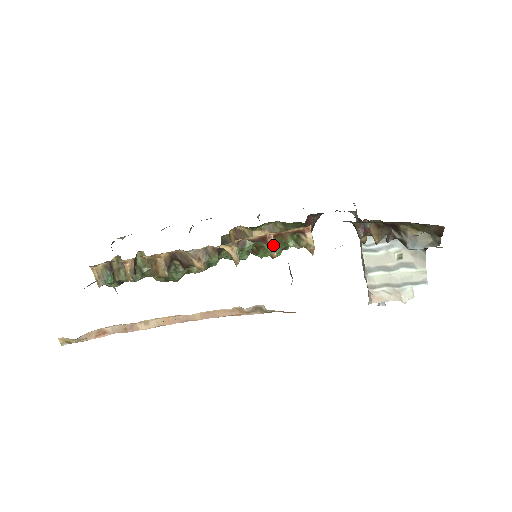
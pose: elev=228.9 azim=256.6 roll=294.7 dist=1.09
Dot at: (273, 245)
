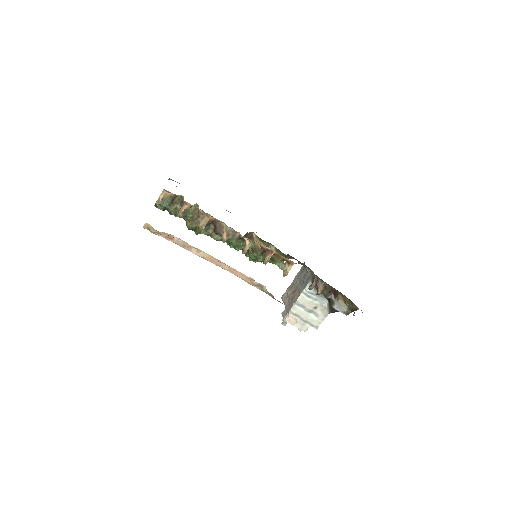
Dot at: occluded
